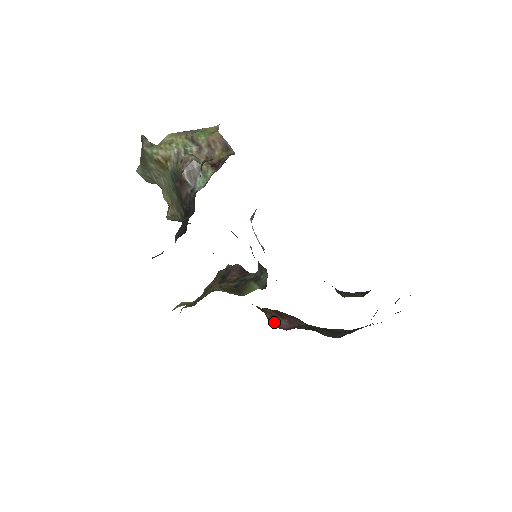
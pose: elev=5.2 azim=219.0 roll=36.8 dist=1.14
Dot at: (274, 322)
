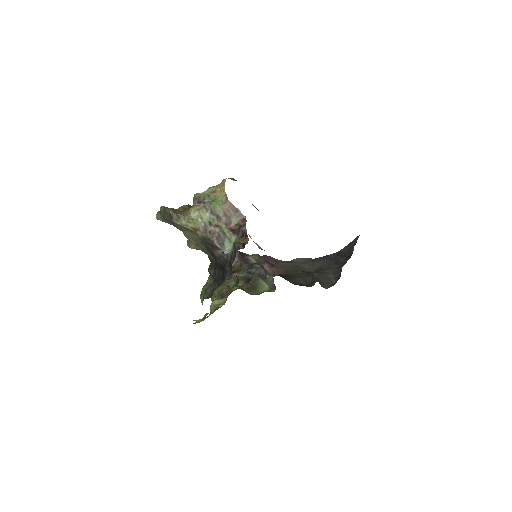
Dot at: occluded
